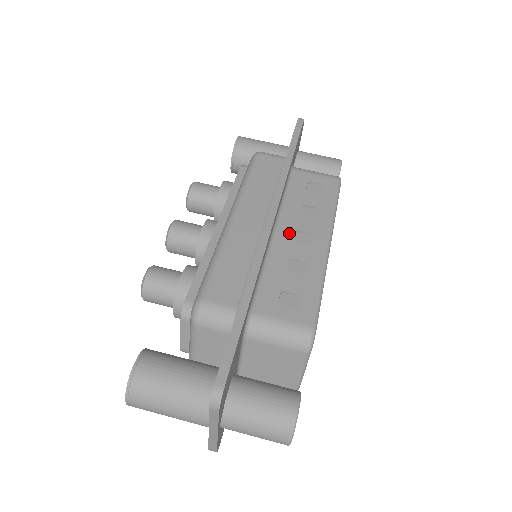
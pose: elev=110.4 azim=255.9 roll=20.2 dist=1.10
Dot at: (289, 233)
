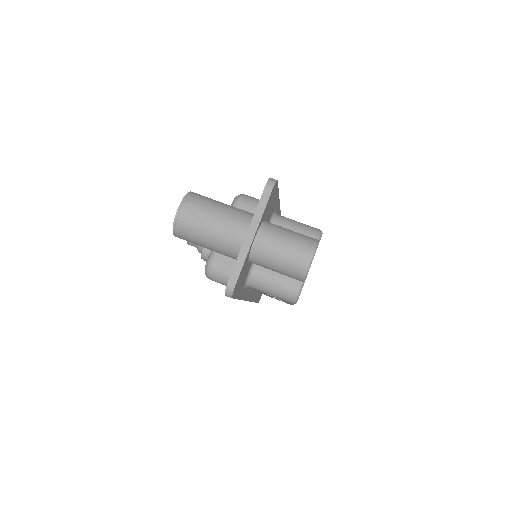
Dot at: occluded
